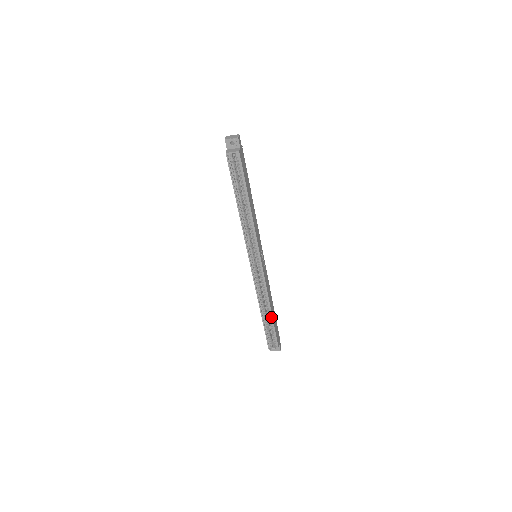
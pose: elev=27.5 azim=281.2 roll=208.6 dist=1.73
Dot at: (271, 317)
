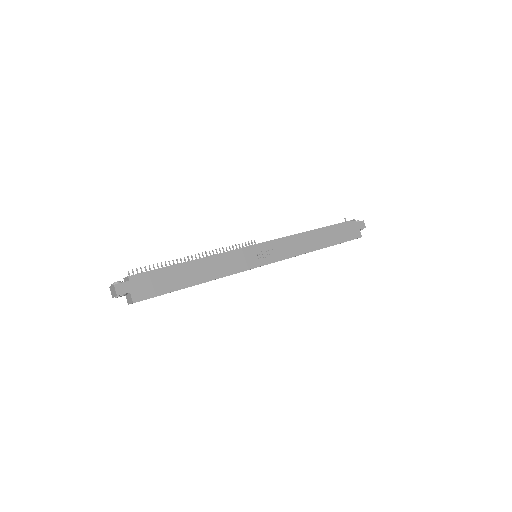
Dot at: occluded
